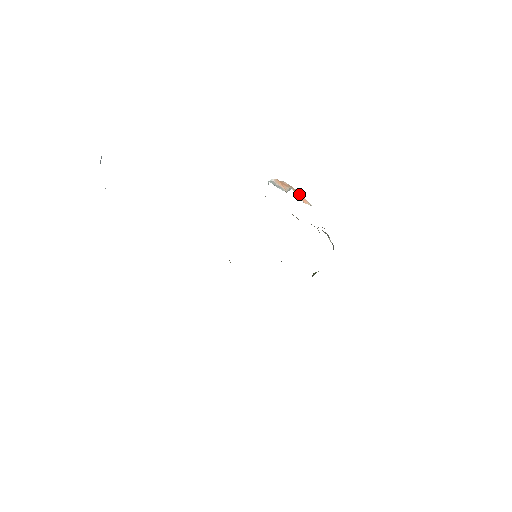
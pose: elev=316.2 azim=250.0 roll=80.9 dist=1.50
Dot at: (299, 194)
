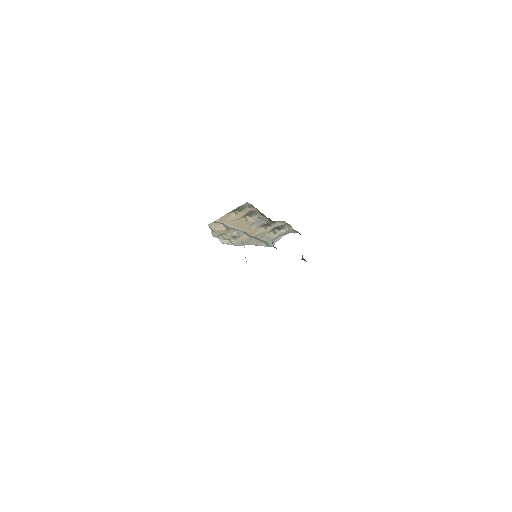
Dot at: occluded
